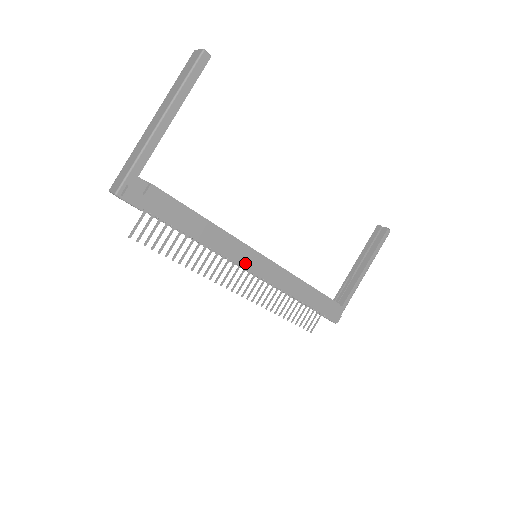
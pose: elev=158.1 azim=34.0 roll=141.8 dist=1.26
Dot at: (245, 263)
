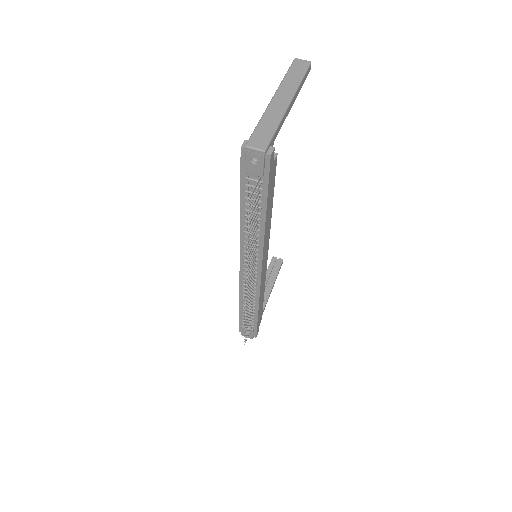
Dot at: (263, 258)
